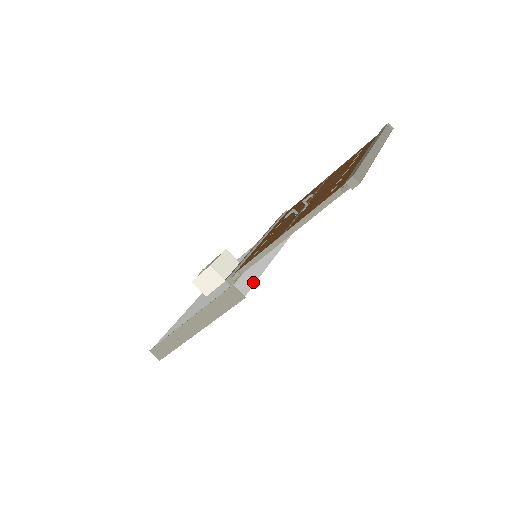
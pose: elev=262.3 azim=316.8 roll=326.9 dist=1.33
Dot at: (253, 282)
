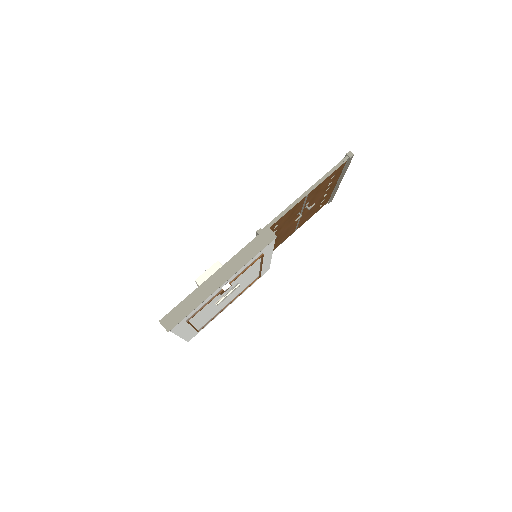
Dot at: occluded
